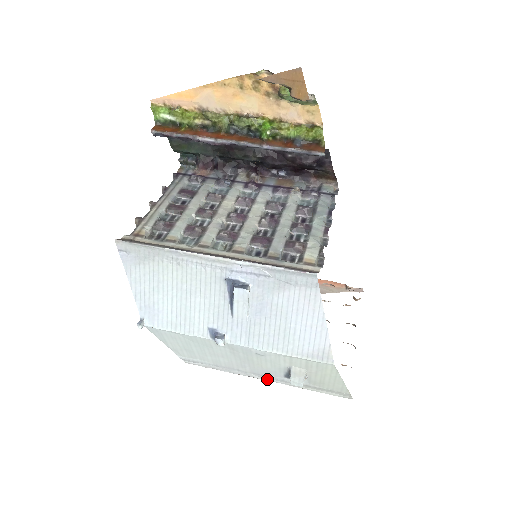
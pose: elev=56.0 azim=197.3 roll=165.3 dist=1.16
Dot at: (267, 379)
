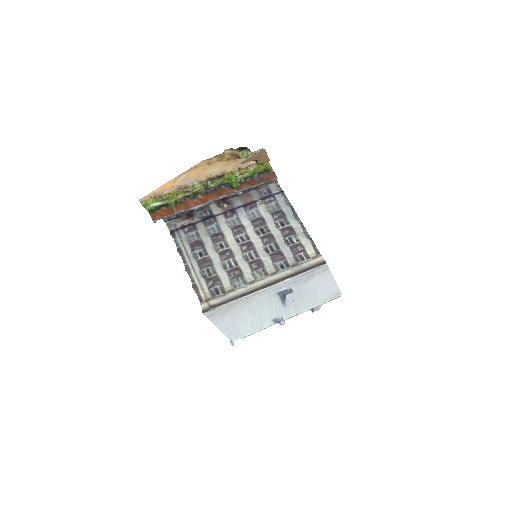
Dot at: occluded
